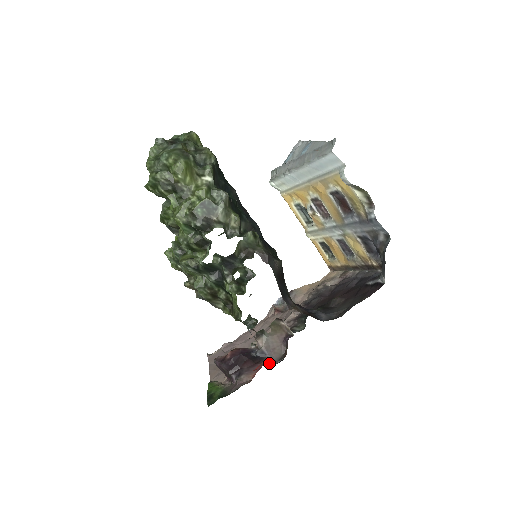
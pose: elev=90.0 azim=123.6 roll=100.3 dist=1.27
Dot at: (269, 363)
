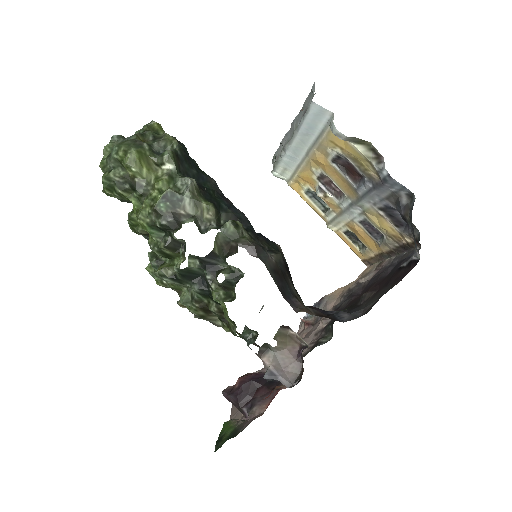
Dot at: (286, 387)
